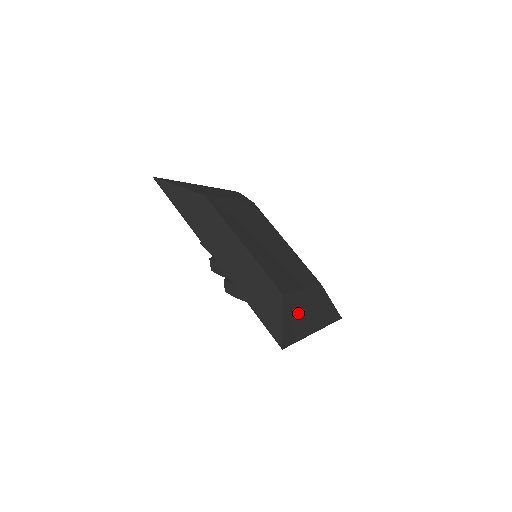
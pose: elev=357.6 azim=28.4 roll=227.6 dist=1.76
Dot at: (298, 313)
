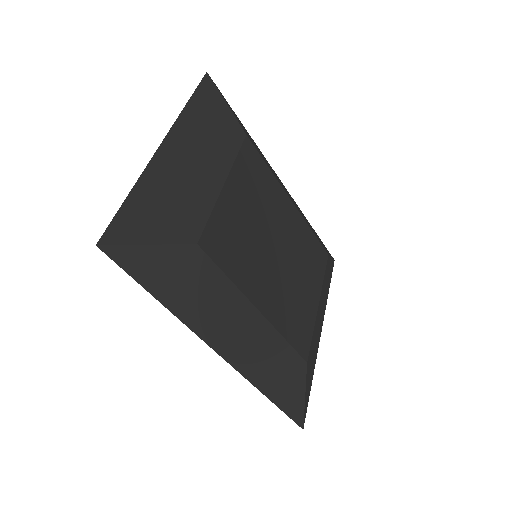
Dot at: (313, 352)
